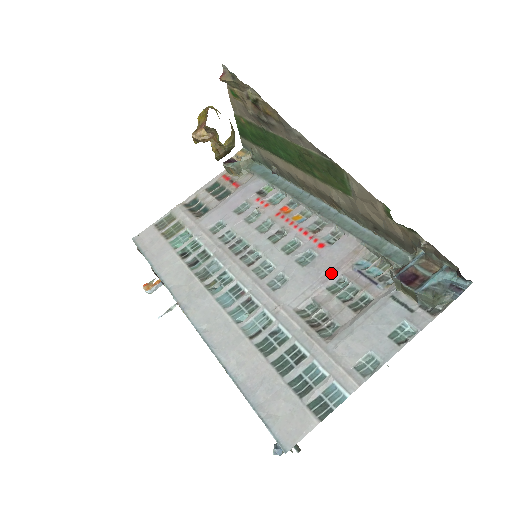
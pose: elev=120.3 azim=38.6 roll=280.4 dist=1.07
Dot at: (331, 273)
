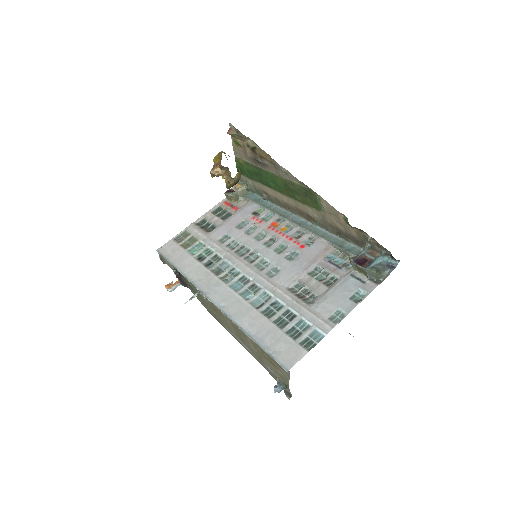
Dot at: (310, 264)
